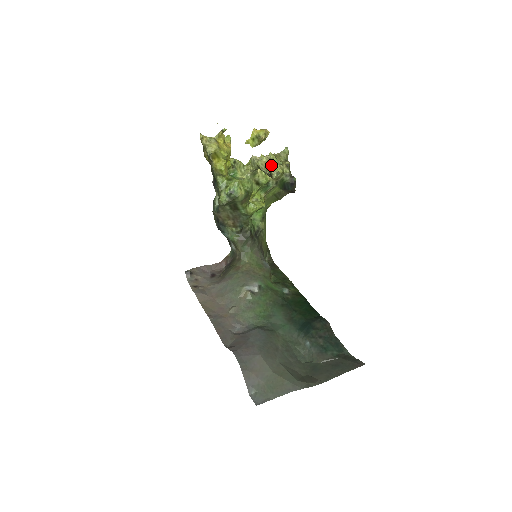
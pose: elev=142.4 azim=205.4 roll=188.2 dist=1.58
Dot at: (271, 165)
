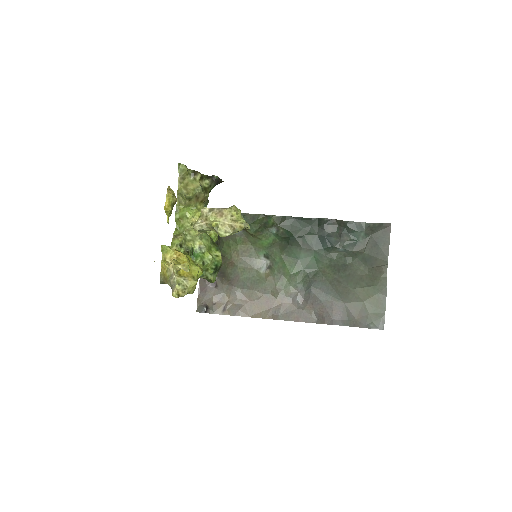
Dot at: (236, 225)
